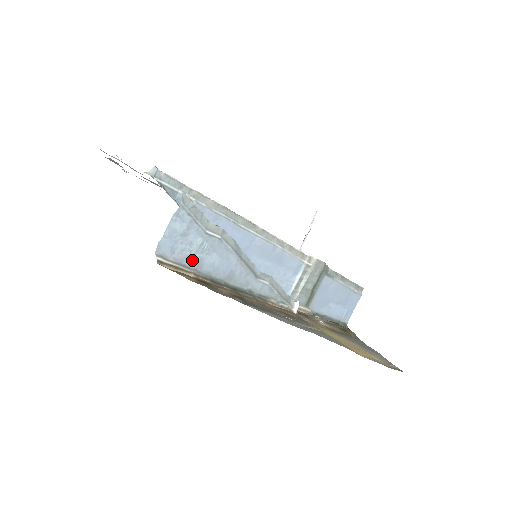
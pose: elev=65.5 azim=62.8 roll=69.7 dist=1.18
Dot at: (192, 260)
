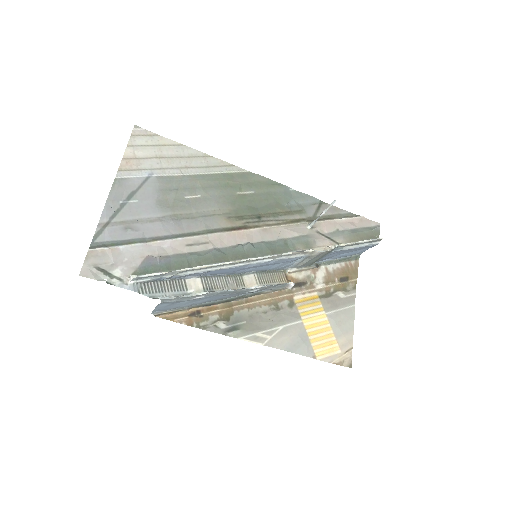
Dot at: (184, 306)
